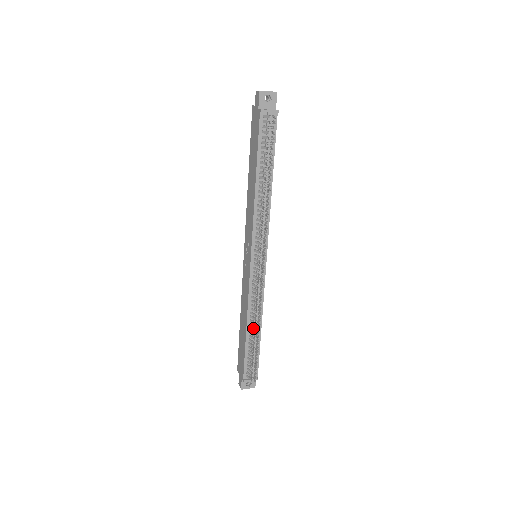
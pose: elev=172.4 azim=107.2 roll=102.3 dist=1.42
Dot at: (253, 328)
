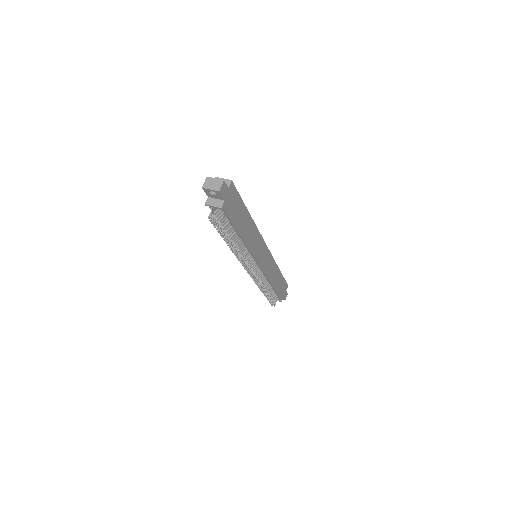
Dot at: occluded
